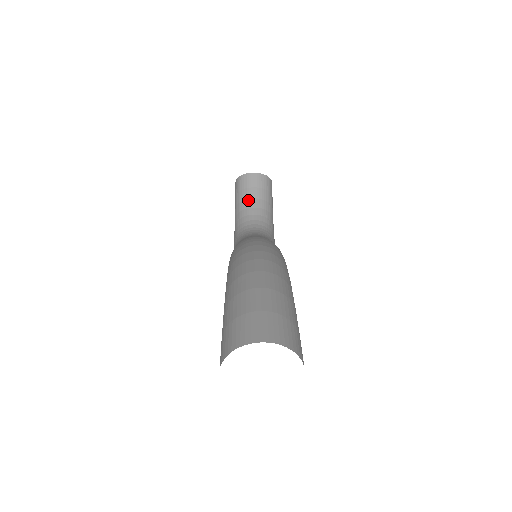
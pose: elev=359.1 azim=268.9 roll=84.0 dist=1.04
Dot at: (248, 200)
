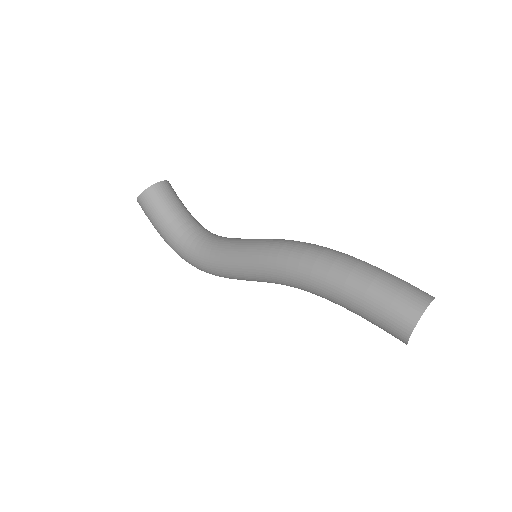
Dot at: (172, 210)
